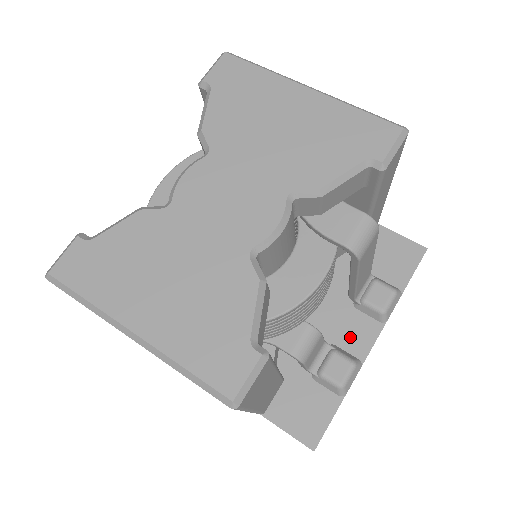
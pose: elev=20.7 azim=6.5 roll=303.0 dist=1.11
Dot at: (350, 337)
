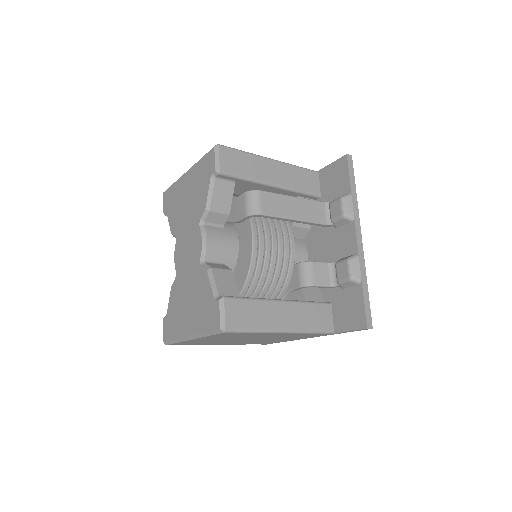
Dot at: (344, 247)
